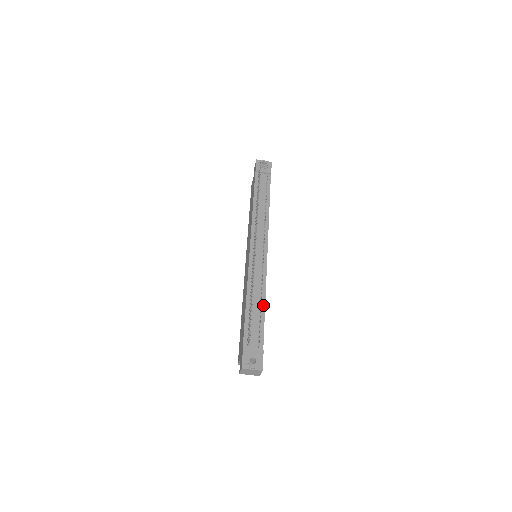
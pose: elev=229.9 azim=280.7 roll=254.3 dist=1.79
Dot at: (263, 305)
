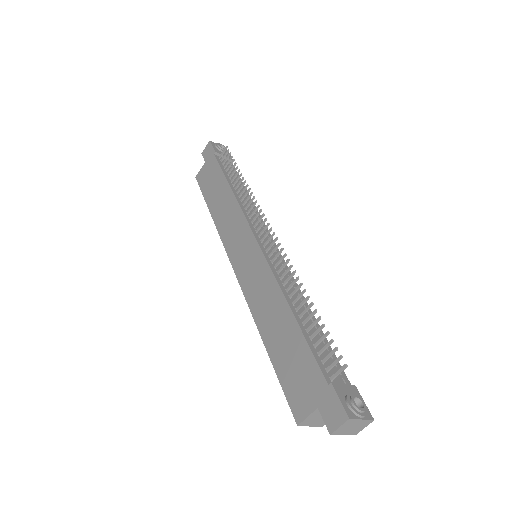
Dot at: (313, 318)
